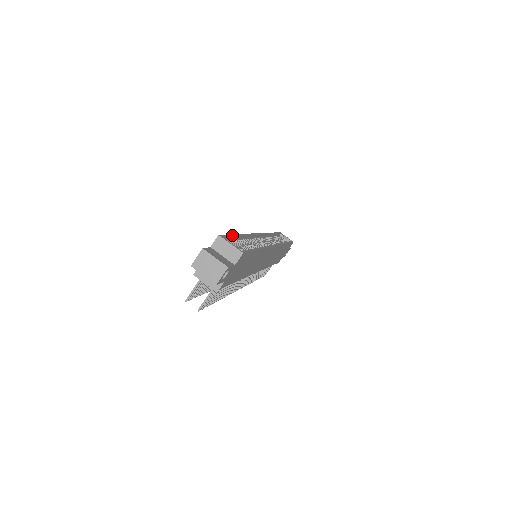
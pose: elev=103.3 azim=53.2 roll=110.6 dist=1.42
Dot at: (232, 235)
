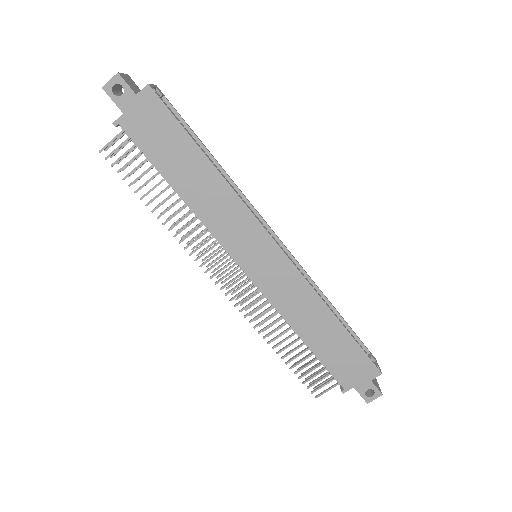
Dot at: occluded
